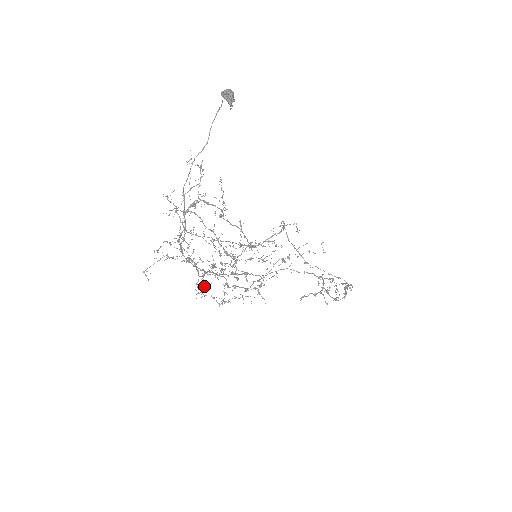
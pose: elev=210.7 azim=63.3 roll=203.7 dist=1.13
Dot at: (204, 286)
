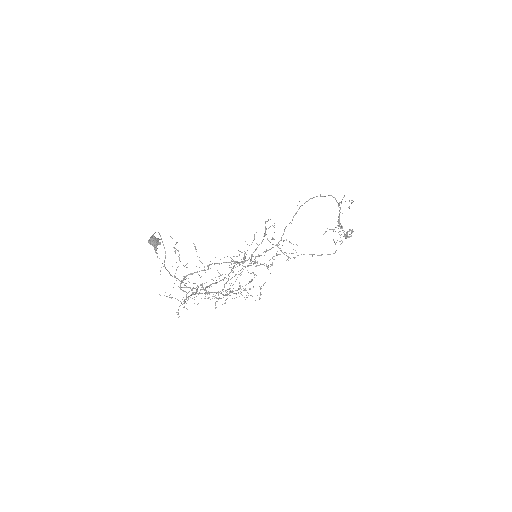
Dot at: occluded
